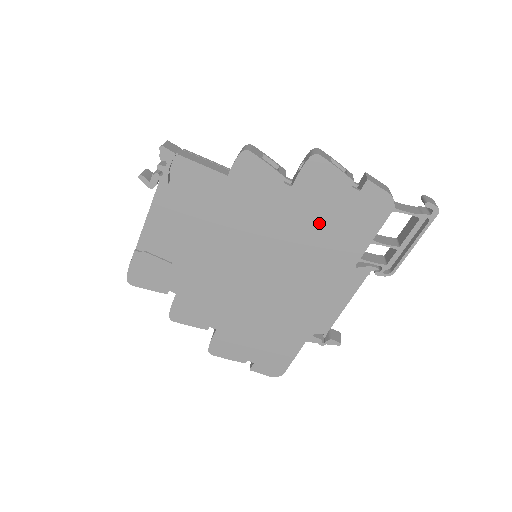
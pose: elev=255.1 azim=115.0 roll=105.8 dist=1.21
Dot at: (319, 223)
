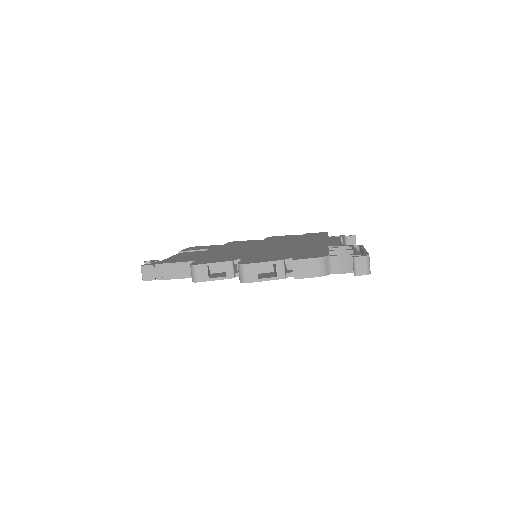
Dot at: occluded
